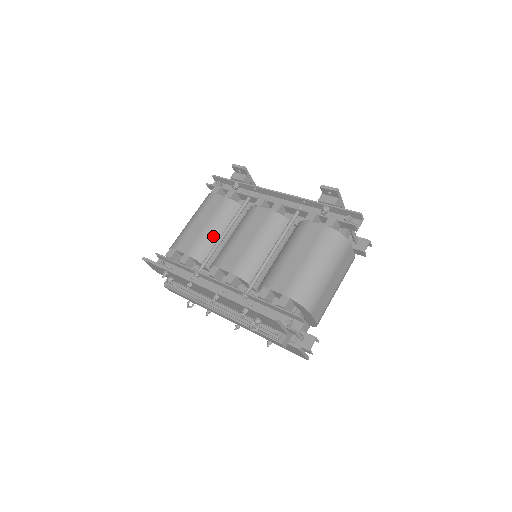
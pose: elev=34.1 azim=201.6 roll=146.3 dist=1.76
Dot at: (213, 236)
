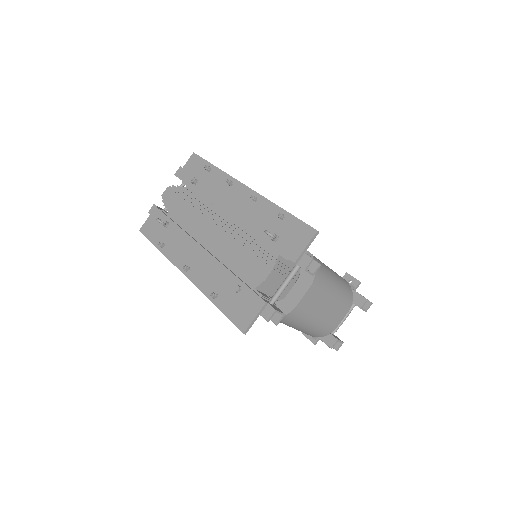
Dot at: occluded
